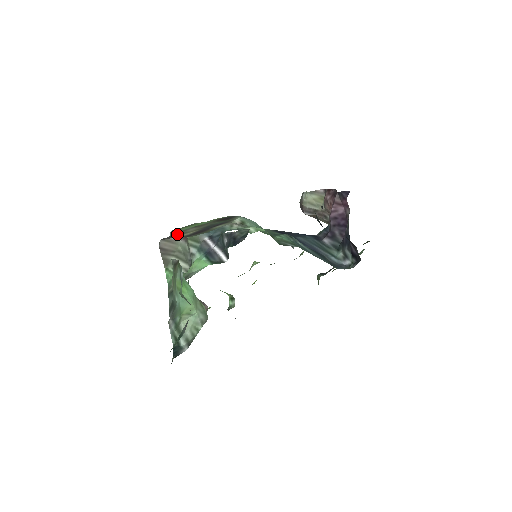
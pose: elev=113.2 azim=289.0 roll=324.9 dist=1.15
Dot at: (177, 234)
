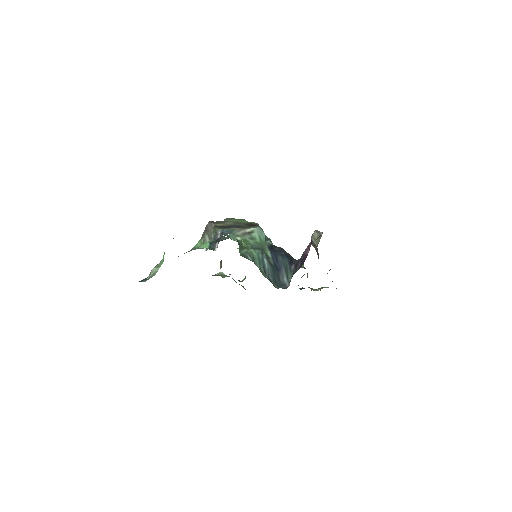
Dot at: (220, 222)
